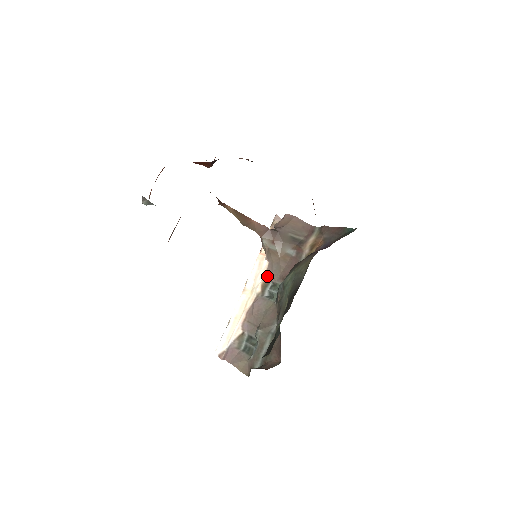
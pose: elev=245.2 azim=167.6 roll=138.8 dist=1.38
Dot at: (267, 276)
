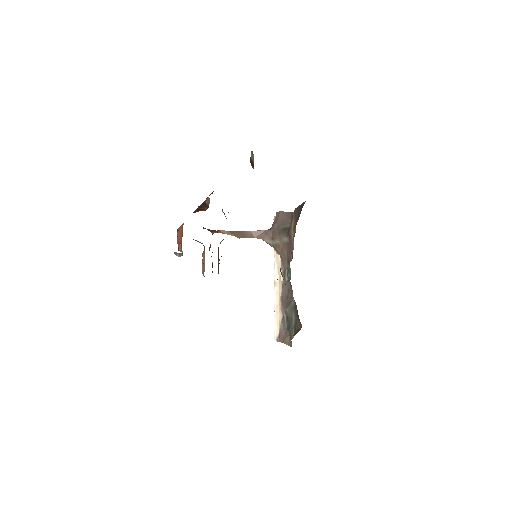
Dot at: (283, 265)
